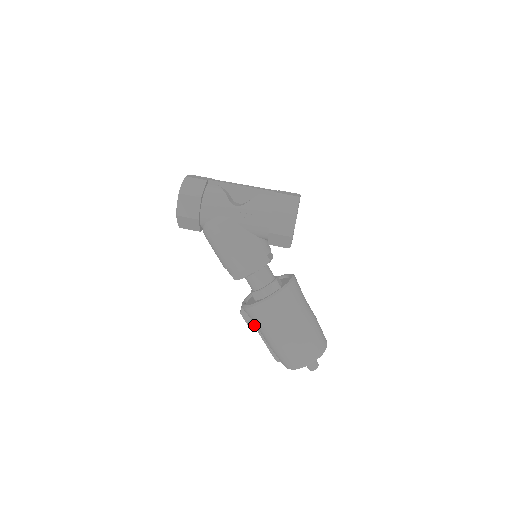
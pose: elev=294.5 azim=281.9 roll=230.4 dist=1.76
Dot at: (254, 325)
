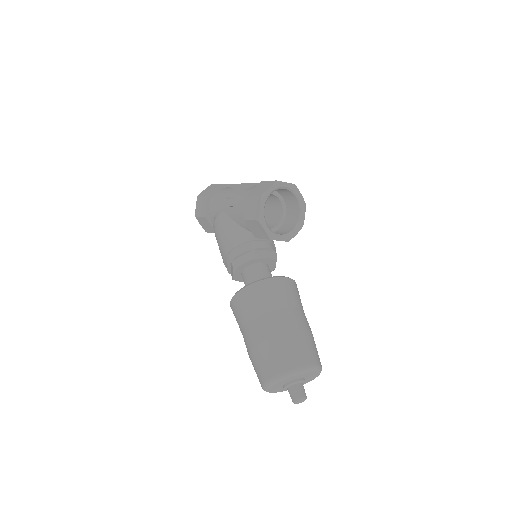
Dot at: occluded
